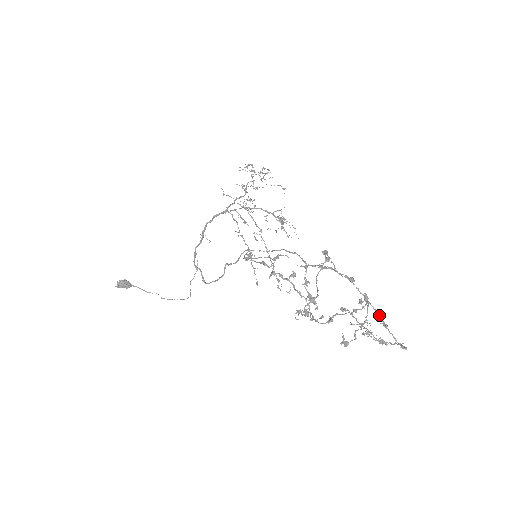
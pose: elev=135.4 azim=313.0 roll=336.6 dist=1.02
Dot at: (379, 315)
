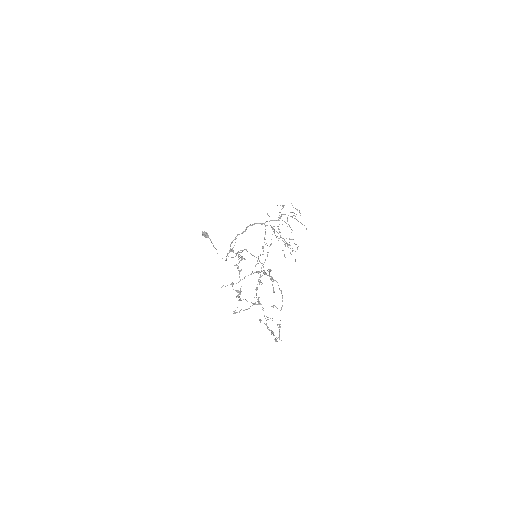
Dot at: occluded
